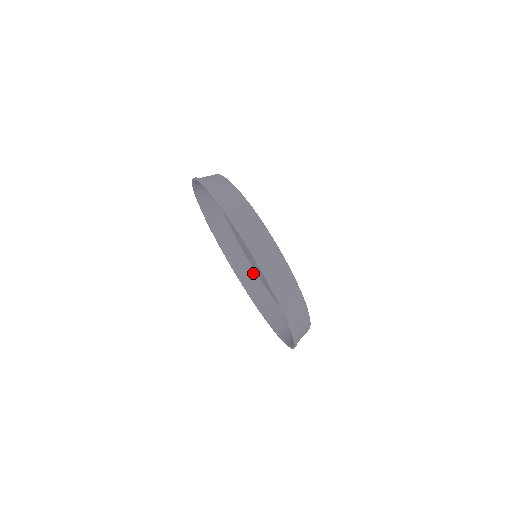
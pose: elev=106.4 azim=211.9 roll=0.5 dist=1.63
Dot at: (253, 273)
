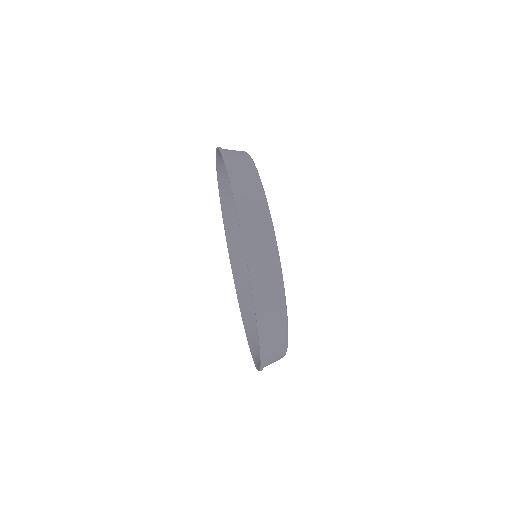
Dot at: occluded
